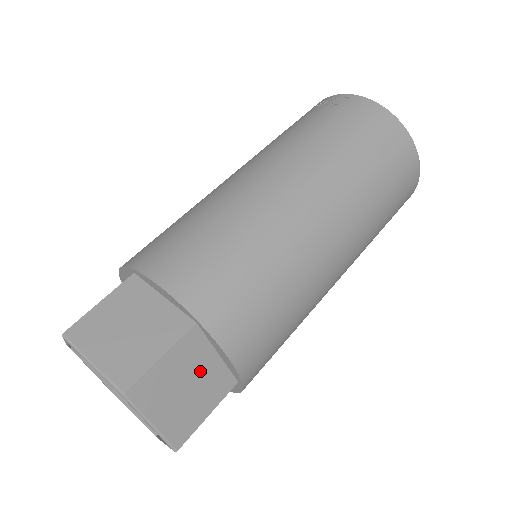
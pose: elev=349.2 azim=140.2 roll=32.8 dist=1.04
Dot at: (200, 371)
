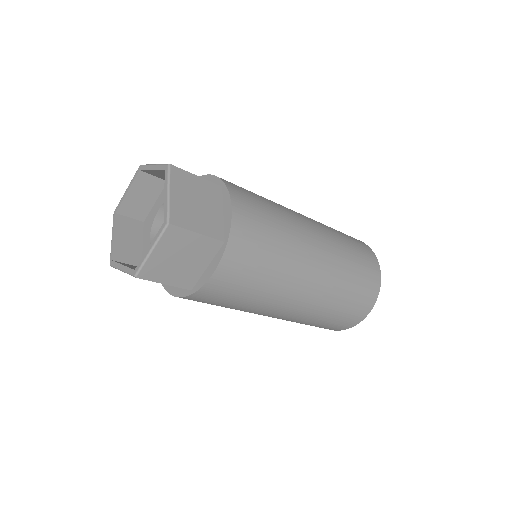
Dot at: (209, 207)
